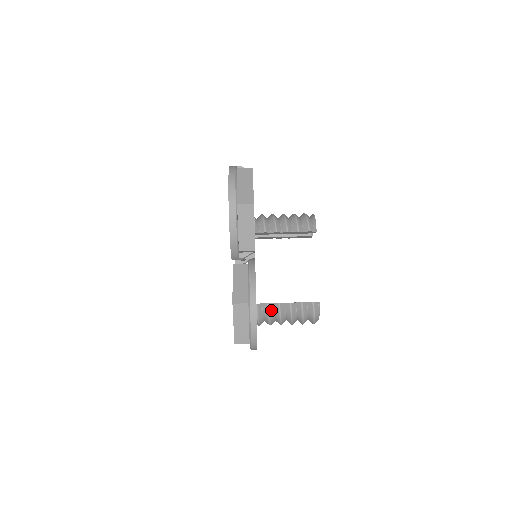
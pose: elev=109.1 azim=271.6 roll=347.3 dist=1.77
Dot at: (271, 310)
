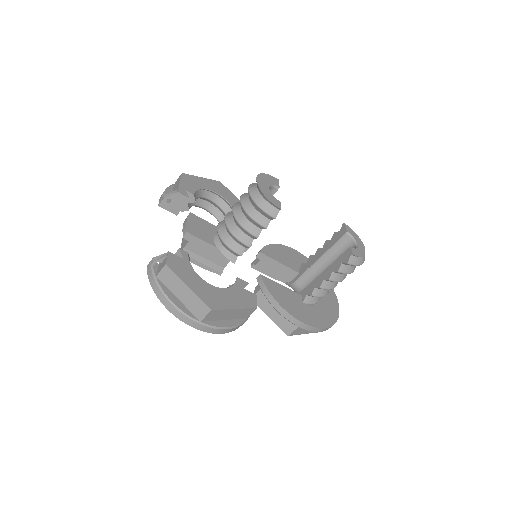
Dot at: (319, 293)
